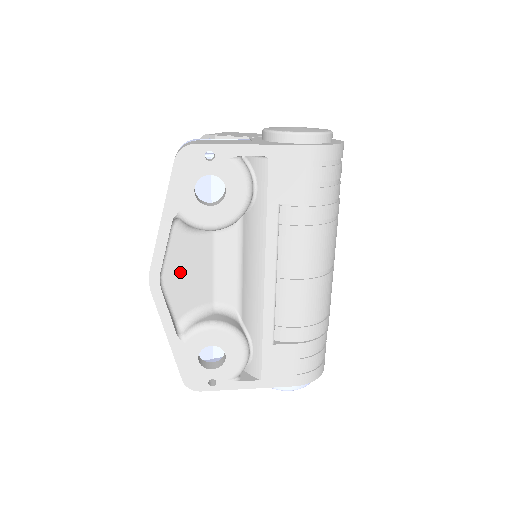
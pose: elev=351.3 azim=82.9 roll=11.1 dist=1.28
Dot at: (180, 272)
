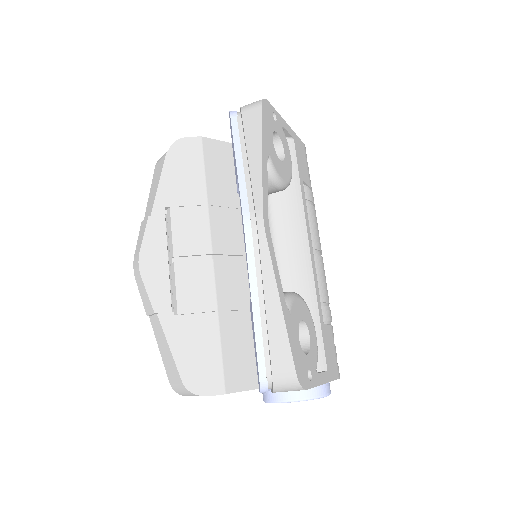
Dot at: occluded
